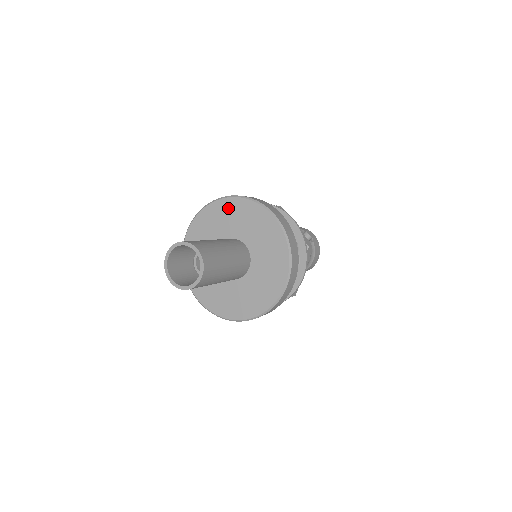
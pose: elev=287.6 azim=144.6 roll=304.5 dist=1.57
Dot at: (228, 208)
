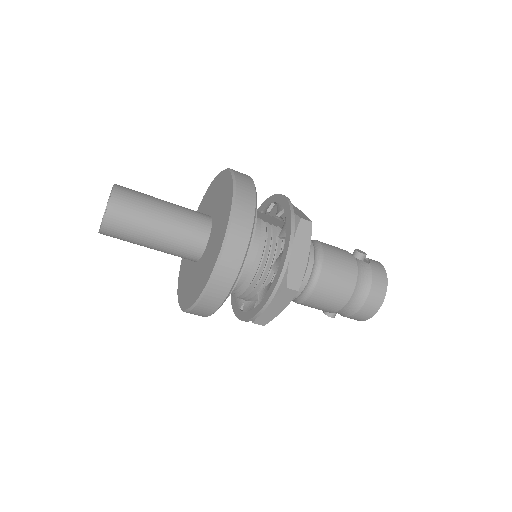
Dot at: (208, 195)
